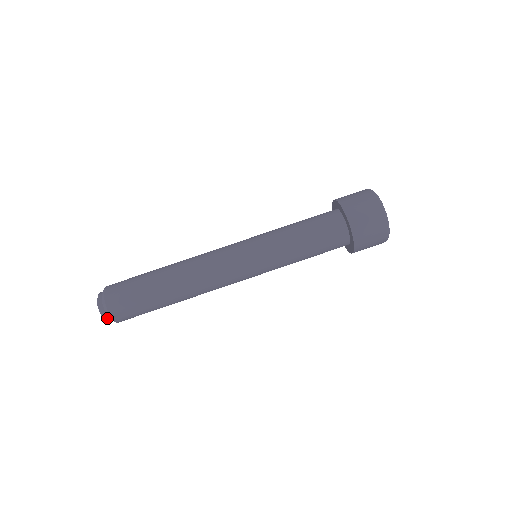
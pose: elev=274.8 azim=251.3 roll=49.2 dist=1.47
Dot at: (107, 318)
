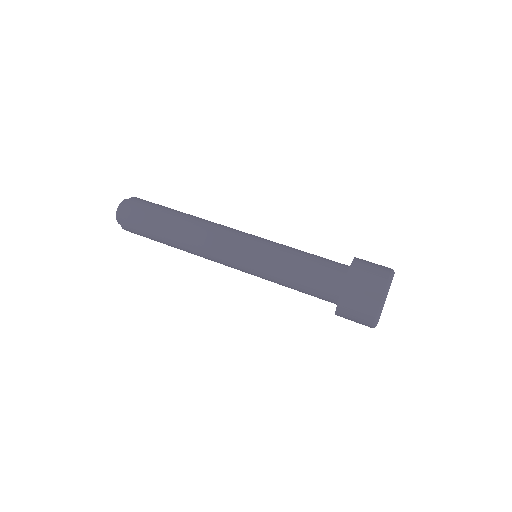
Dot at: (121, 205)
